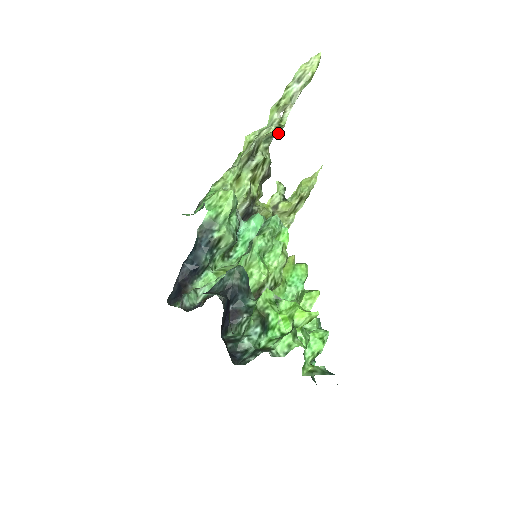
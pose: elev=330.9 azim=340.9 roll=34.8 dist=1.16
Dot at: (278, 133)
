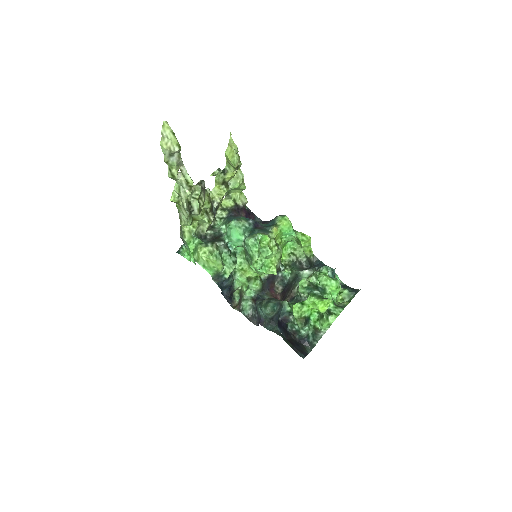
Dot at: occluded
